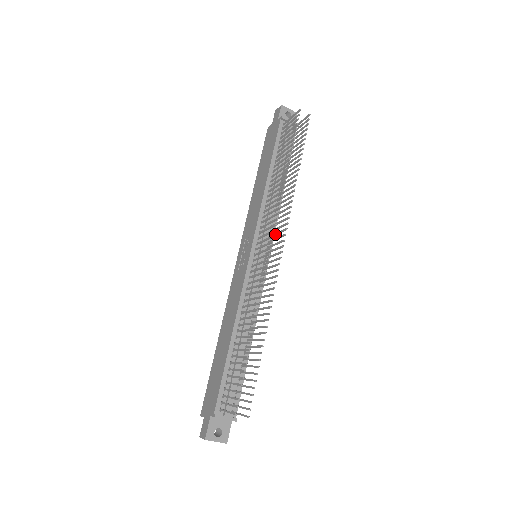
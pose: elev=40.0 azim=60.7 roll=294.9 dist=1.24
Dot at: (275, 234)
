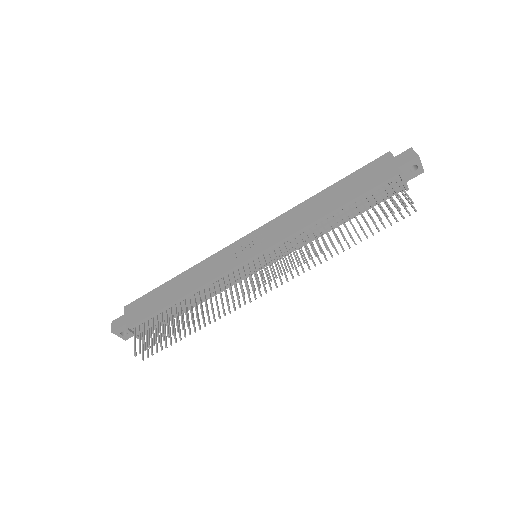
Dot at: (281, 265)
